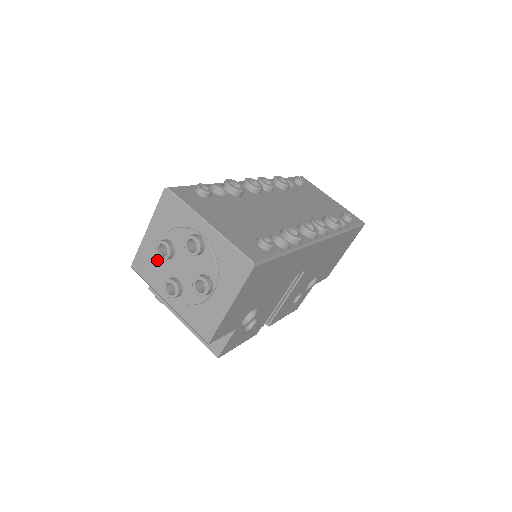
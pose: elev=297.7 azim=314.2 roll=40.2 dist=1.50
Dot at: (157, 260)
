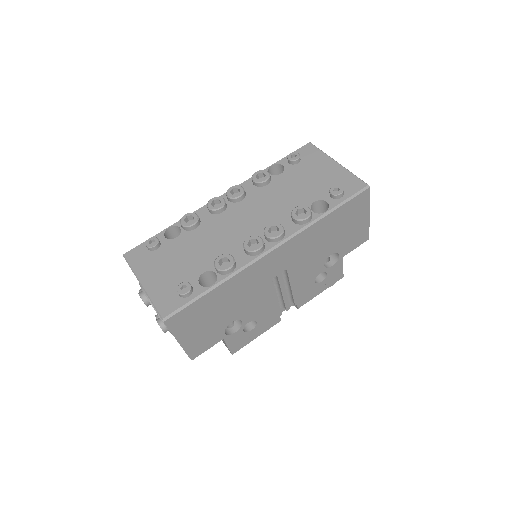
Dot at: occluded
